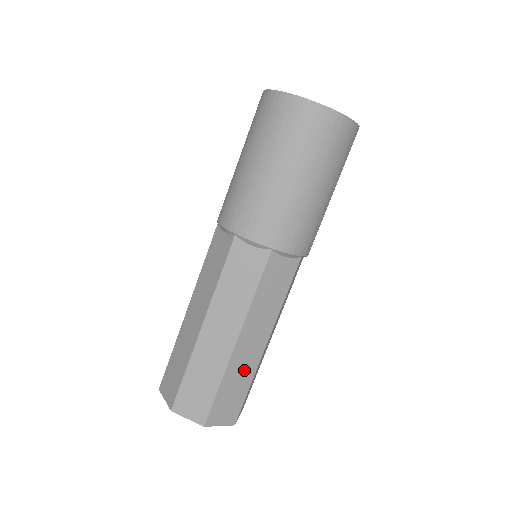
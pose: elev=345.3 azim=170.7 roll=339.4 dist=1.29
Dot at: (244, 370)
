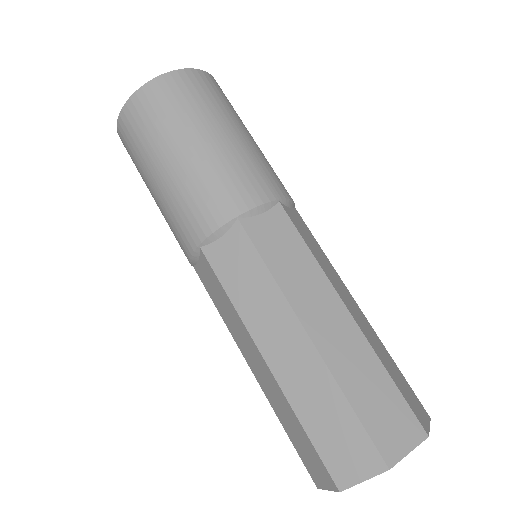
Dot at: (377, 344)
